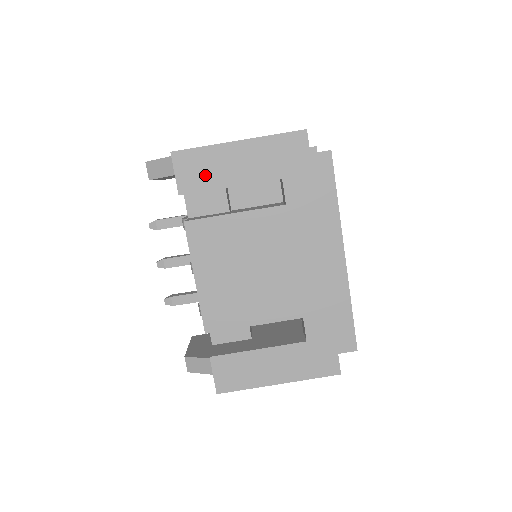
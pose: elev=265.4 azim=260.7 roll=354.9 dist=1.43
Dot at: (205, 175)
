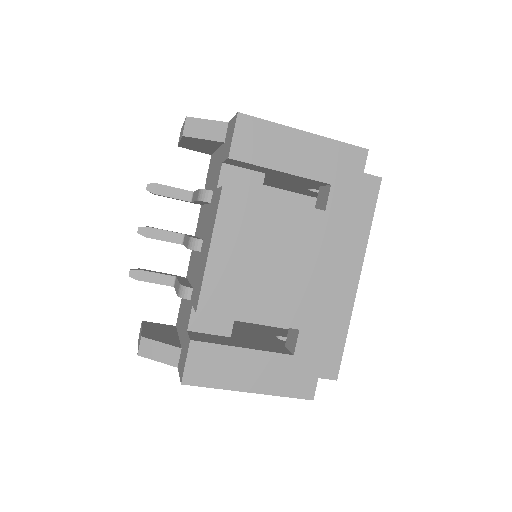
Dot at: (262, 150)
